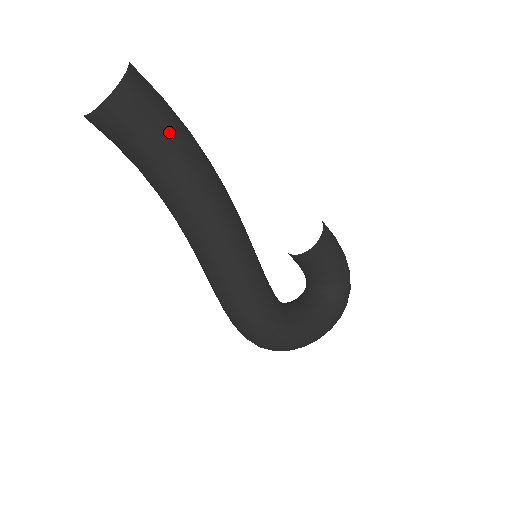
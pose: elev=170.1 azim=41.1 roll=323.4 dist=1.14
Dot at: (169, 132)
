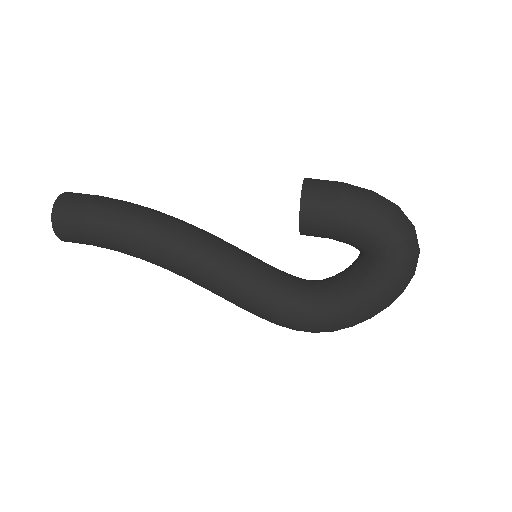
Dot at: (97, 230)
